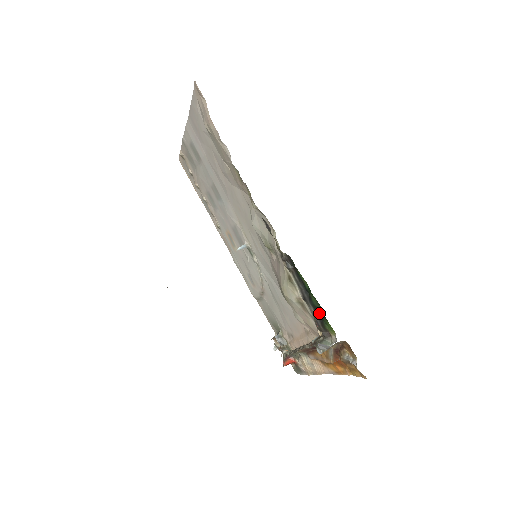
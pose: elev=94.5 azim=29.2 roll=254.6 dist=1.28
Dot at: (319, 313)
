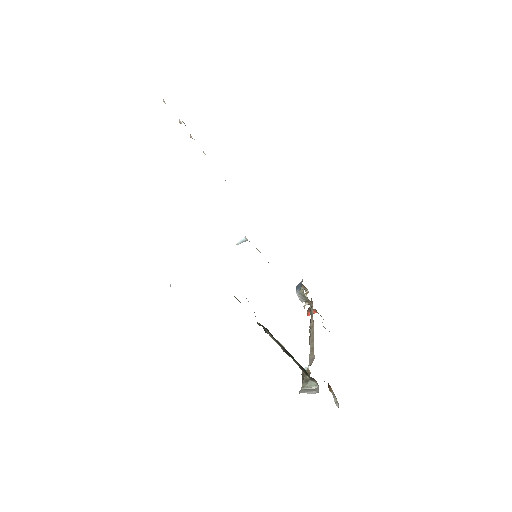
Dot at: (302, 367)
